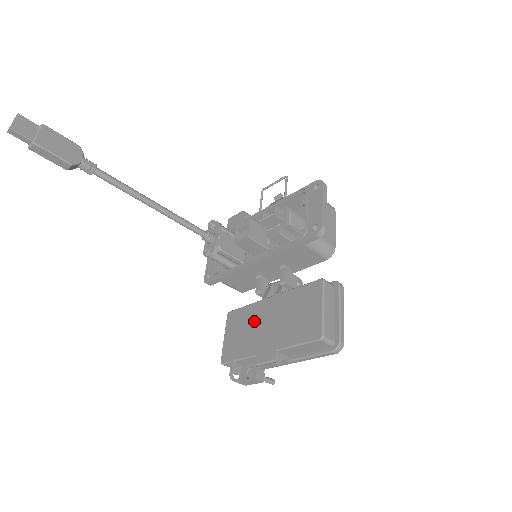
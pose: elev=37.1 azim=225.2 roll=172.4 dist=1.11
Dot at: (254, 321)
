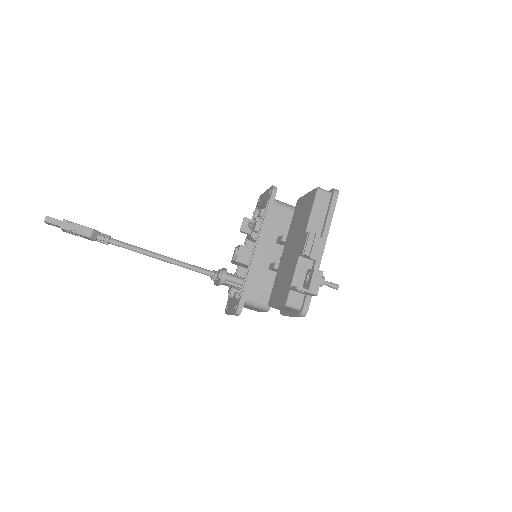
Dot at: (284, 266)
